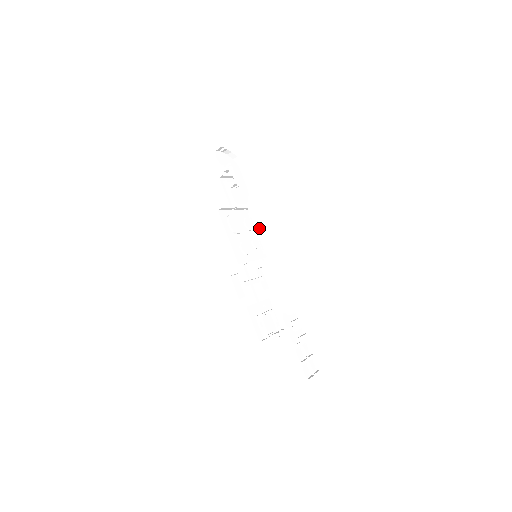
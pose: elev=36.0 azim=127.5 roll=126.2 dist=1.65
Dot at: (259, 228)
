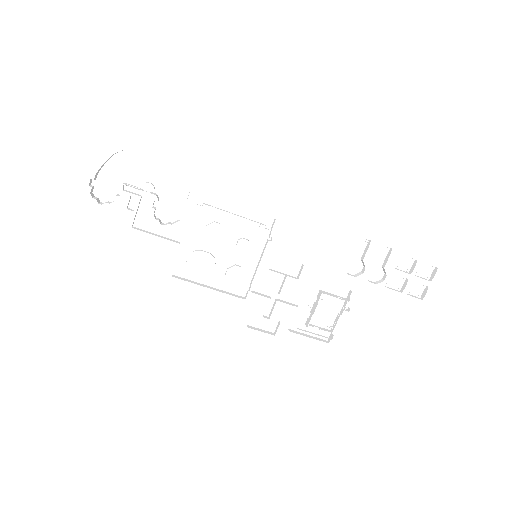
Dot at: (231, 204)
